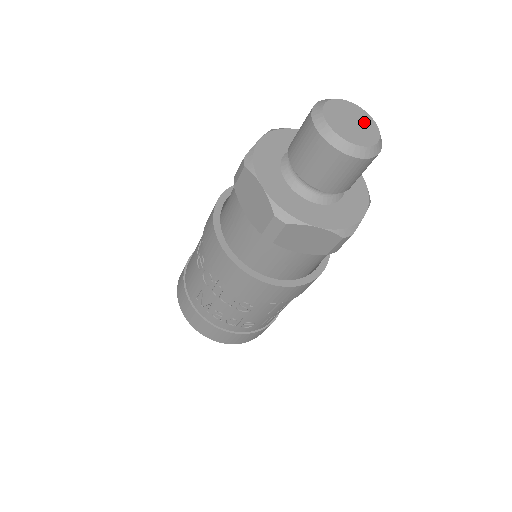
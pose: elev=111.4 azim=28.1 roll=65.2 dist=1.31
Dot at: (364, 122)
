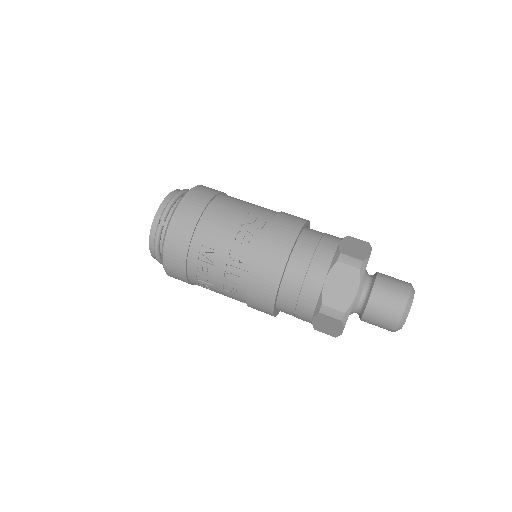
Dot at: occluded
